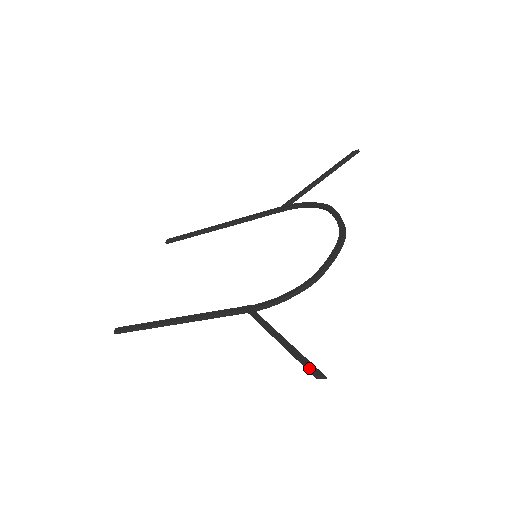
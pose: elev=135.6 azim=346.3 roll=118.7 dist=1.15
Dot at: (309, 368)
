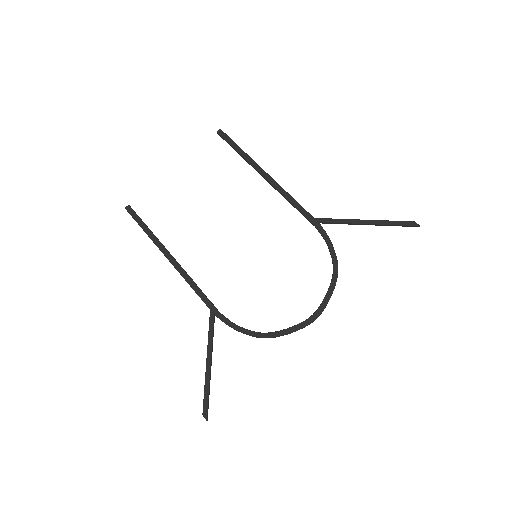
Dot at: (204, 406)
